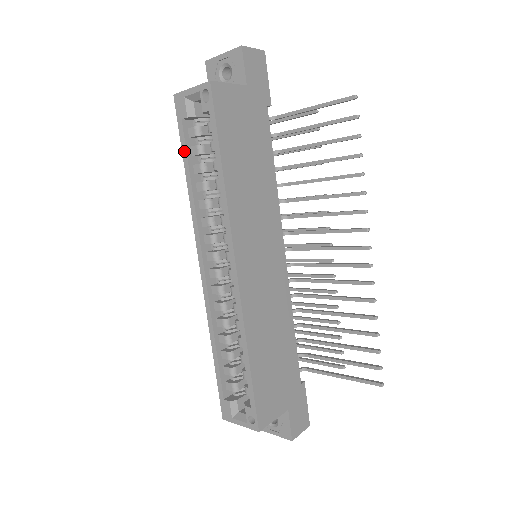
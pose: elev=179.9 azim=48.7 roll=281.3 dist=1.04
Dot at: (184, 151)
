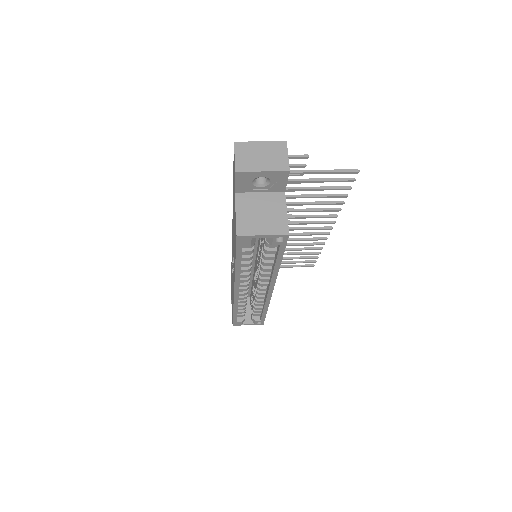
Dot at: (239, 258)
